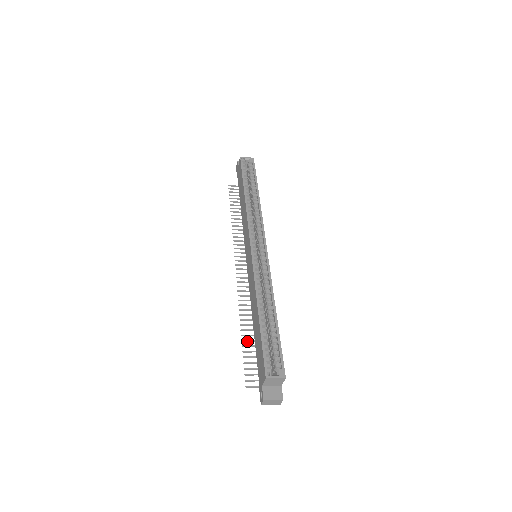
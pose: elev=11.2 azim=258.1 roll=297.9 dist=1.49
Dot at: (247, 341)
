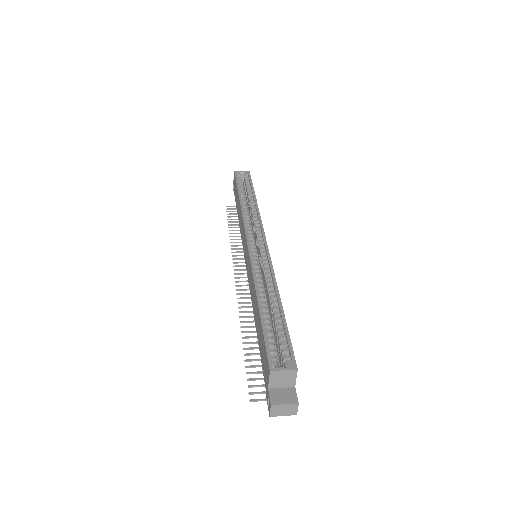
Dot at: (250, 349)
